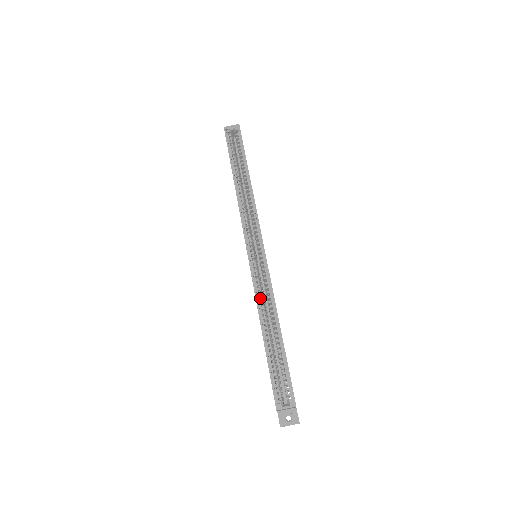
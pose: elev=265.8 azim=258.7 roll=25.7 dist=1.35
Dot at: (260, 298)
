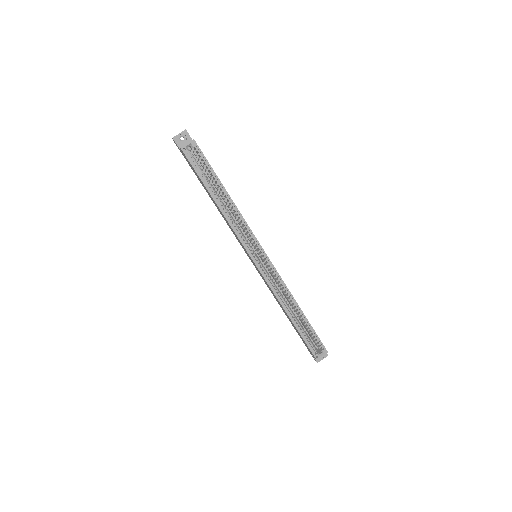
Dot at: (278, 294)
